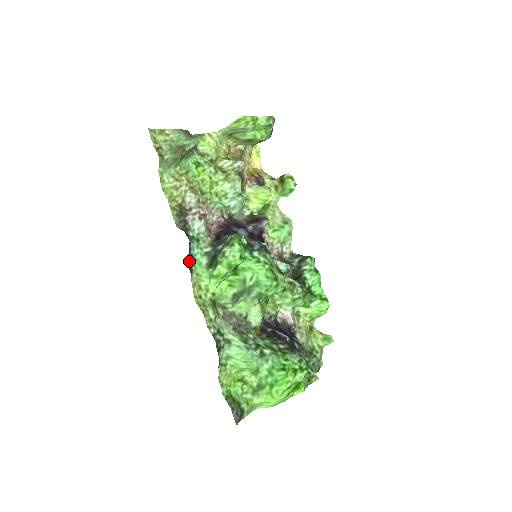
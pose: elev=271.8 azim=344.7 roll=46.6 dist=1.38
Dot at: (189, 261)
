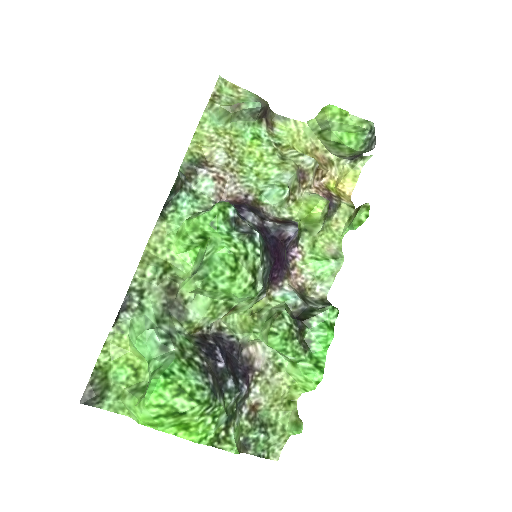
Dot at: (170, 208)
